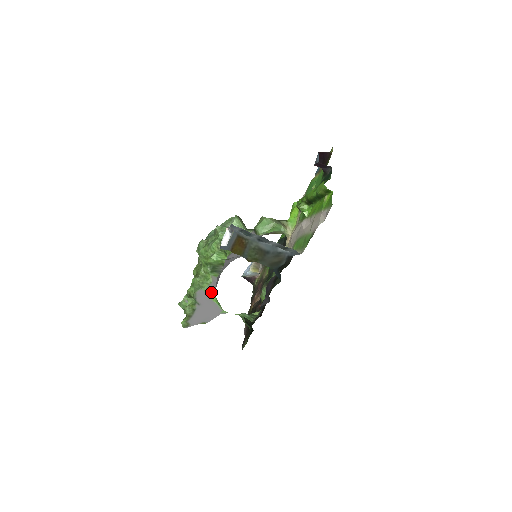
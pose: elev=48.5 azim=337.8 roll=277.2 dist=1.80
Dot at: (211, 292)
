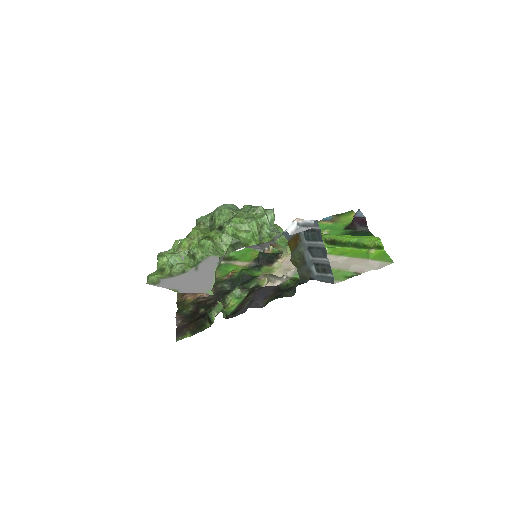
Dot at: occluded
